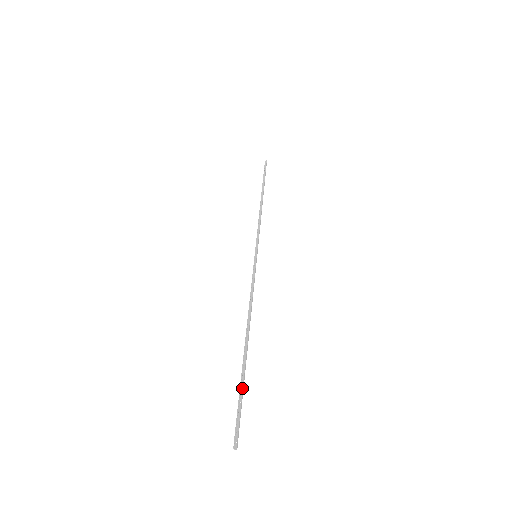
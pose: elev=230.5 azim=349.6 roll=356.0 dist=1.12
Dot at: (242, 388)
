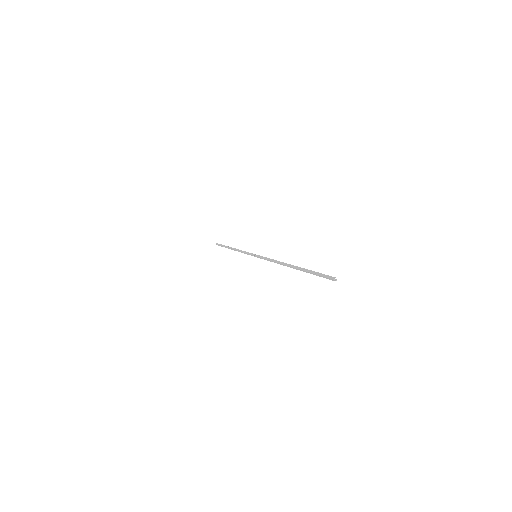
Dot at: (313, 272)
